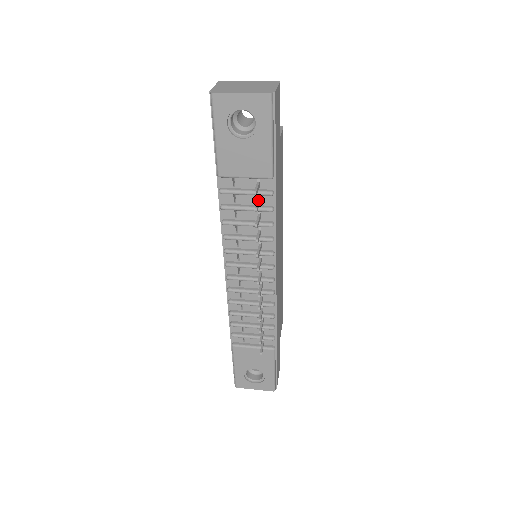
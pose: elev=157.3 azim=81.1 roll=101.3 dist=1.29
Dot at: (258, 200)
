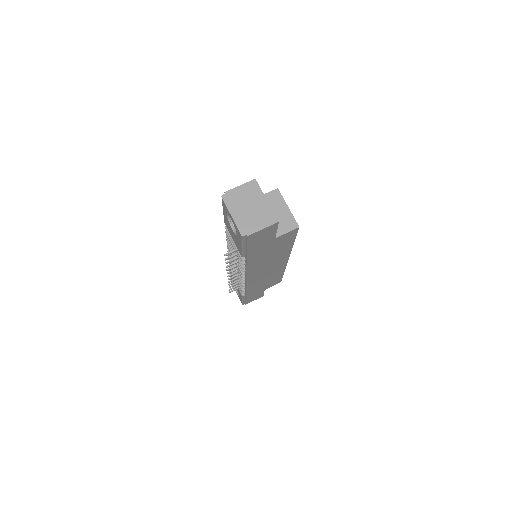
Dot at: (237, 253)
